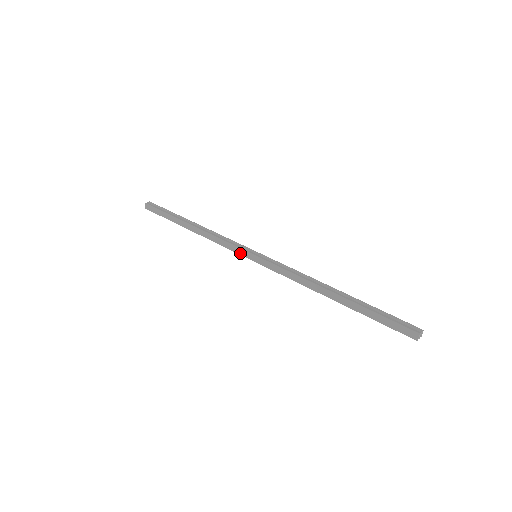
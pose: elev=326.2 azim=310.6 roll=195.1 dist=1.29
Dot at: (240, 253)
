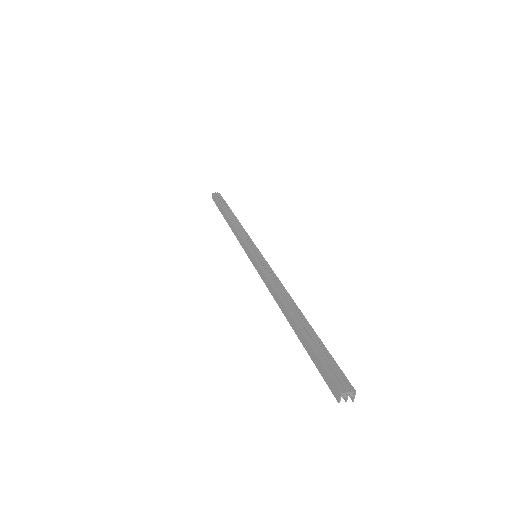
Dot at: (245, 250)
